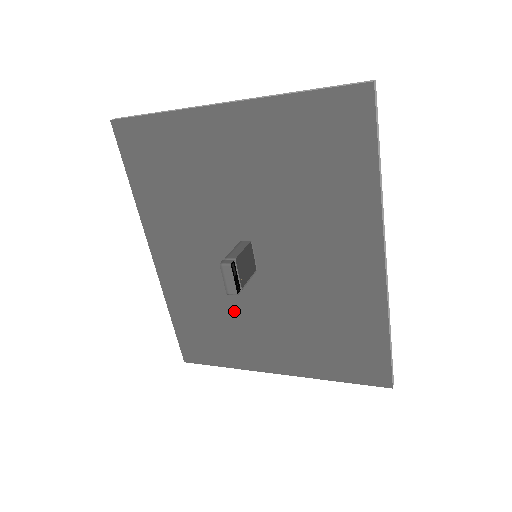
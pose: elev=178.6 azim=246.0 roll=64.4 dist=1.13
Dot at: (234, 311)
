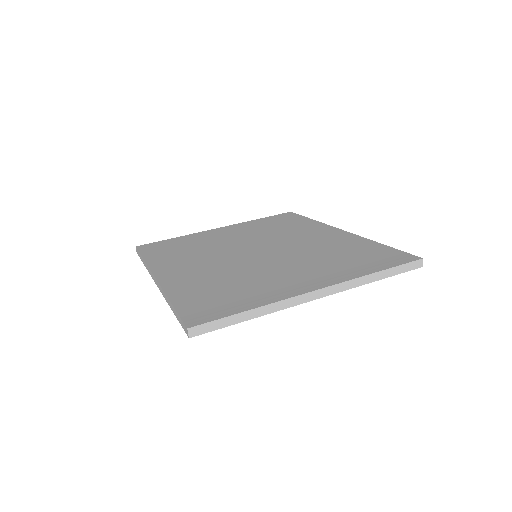
Dot at: occluded
